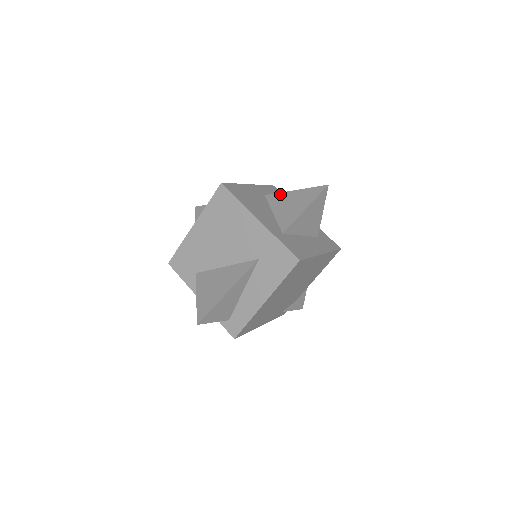
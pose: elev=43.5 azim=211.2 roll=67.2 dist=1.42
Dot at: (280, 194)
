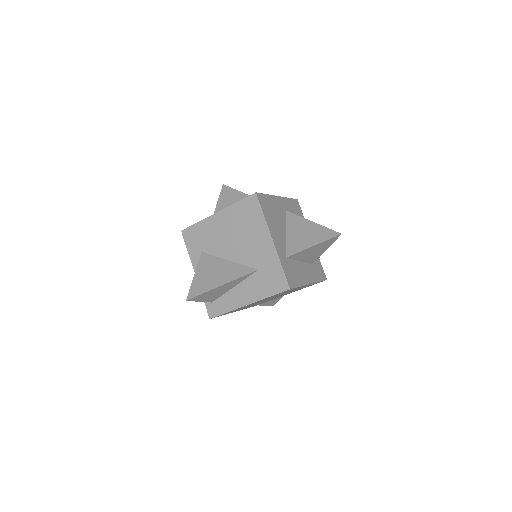
Dot at: (299, 218)
